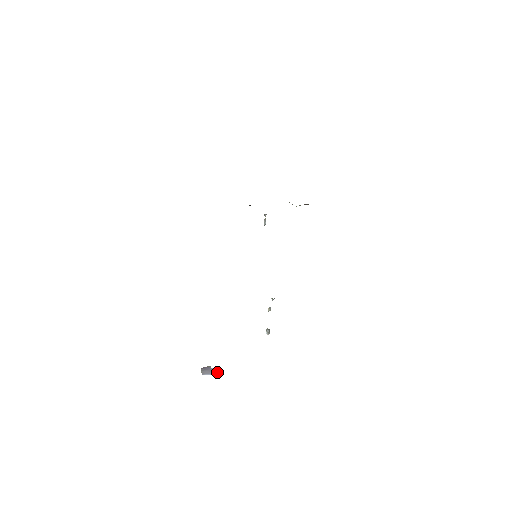
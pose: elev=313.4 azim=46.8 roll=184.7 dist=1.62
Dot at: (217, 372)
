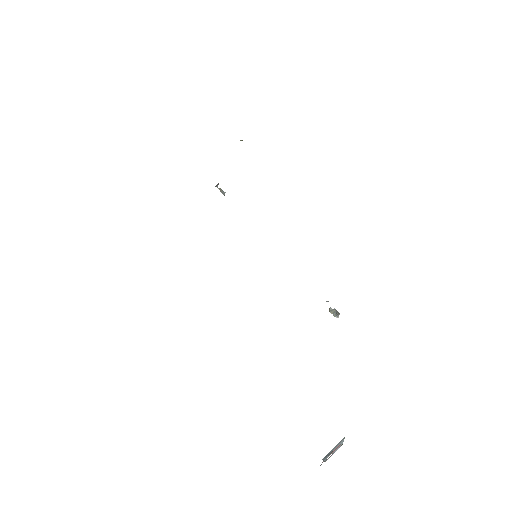
Dot at: (341, 445)
